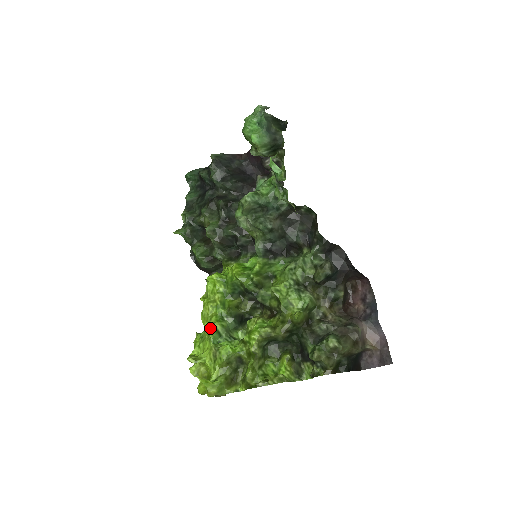
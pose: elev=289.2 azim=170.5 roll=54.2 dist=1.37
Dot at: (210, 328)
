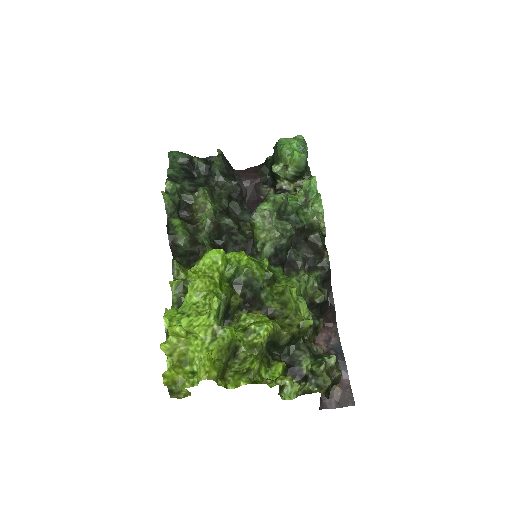
Dot at: (217, 300)
